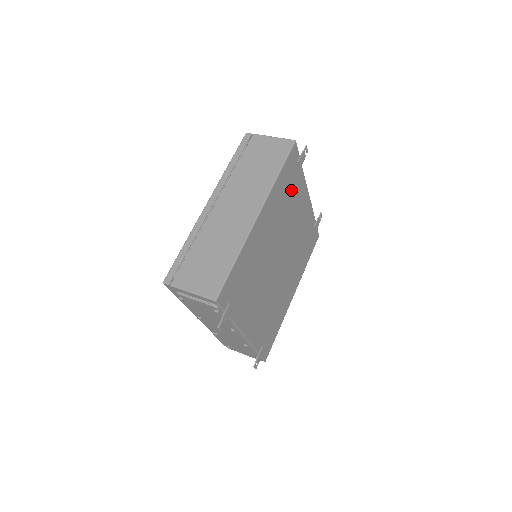
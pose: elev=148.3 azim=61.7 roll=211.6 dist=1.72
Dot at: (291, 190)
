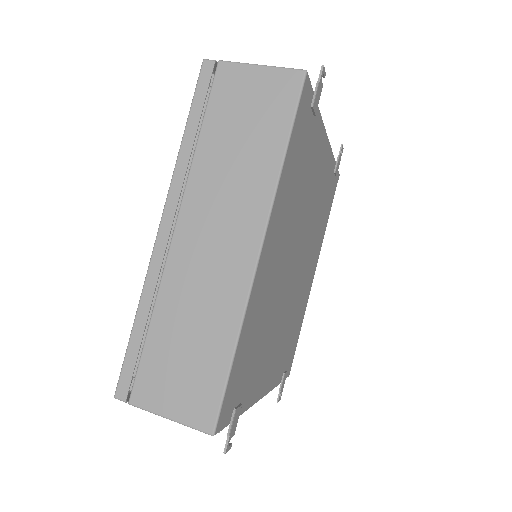
Dot at: (304, 158)
